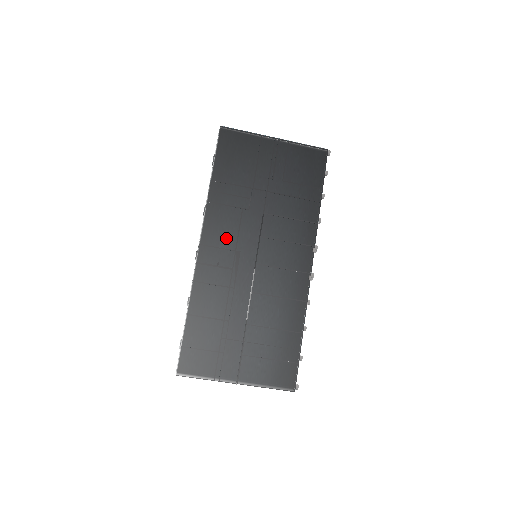
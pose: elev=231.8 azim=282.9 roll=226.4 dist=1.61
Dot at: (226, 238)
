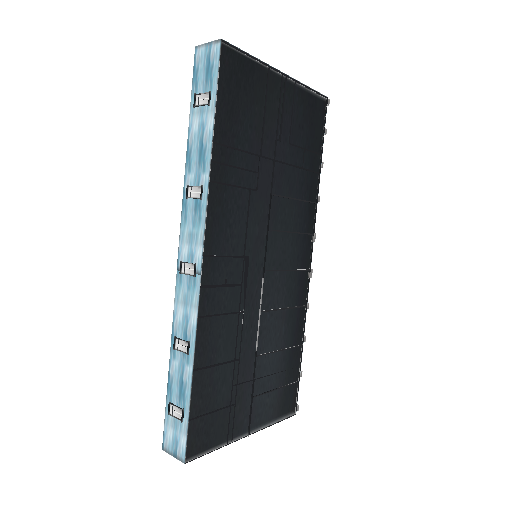
Dot at: (233, 239)
